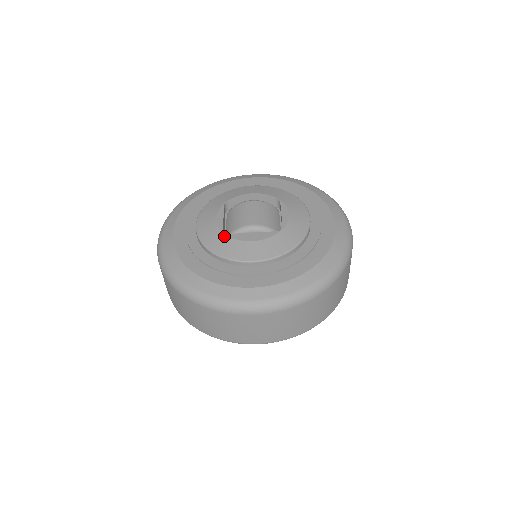
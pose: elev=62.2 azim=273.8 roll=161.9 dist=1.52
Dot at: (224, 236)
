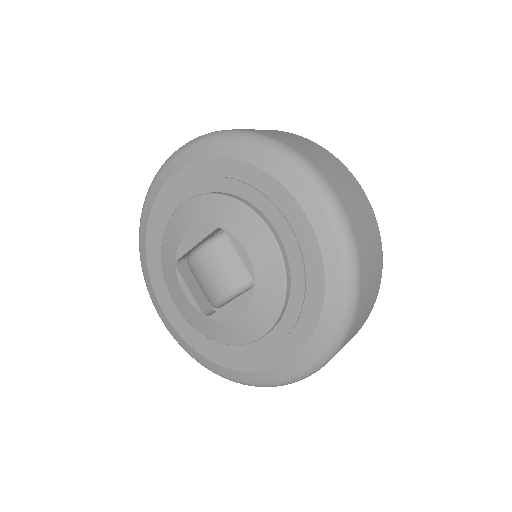
Dot at: (208, 320)
